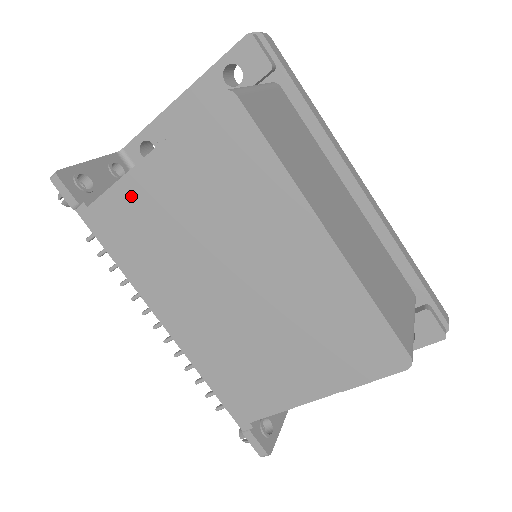
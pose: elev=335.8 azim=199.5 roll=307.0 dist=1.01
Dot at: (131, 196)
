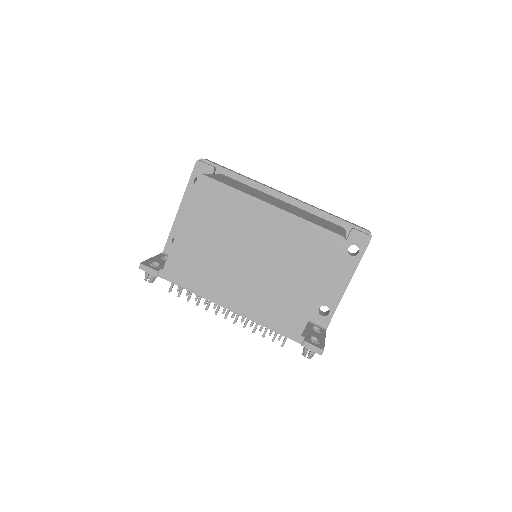
Dot at: (181, 249)
